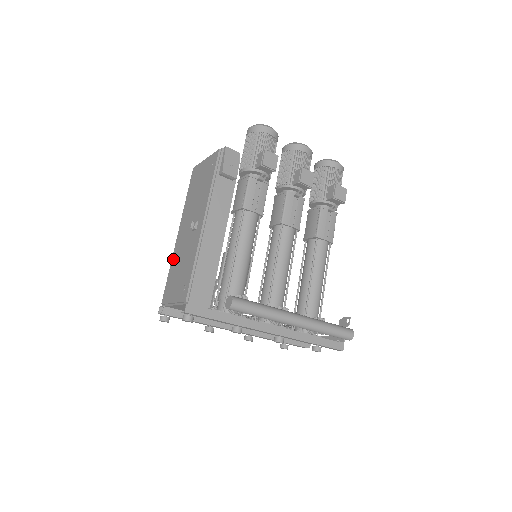
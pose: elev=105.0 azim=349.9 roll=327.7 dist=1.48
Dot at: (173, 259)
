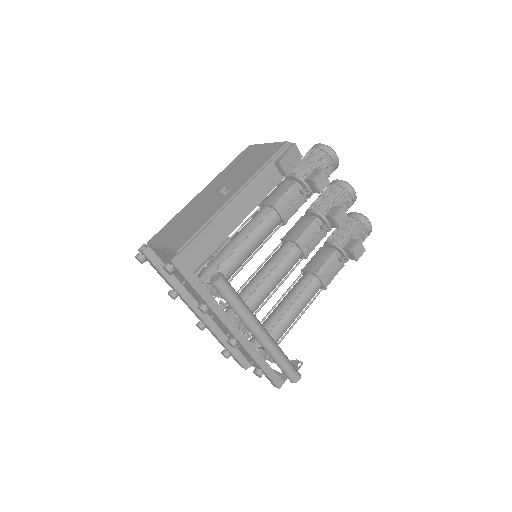
Dot at: (183, 210)
